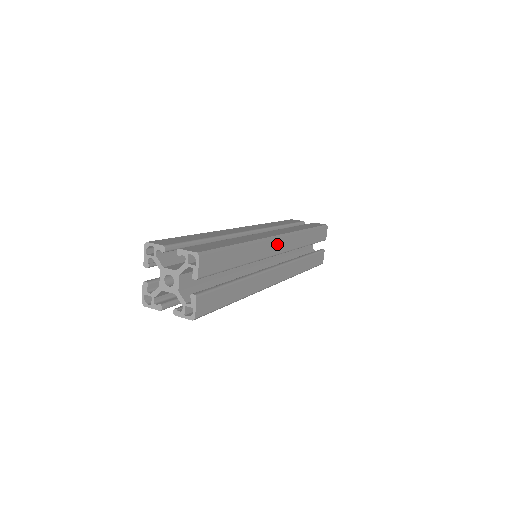
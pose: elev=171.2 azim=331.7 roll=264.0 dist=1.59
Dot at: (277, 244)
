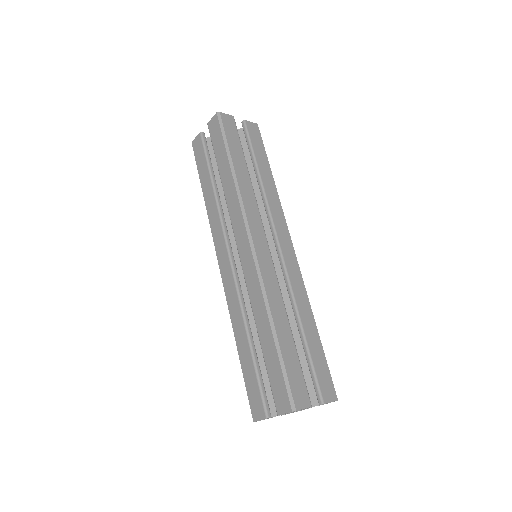
Dot at: (260, 250)
